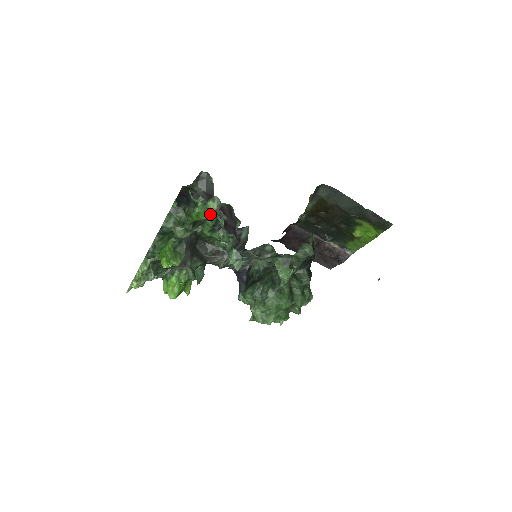
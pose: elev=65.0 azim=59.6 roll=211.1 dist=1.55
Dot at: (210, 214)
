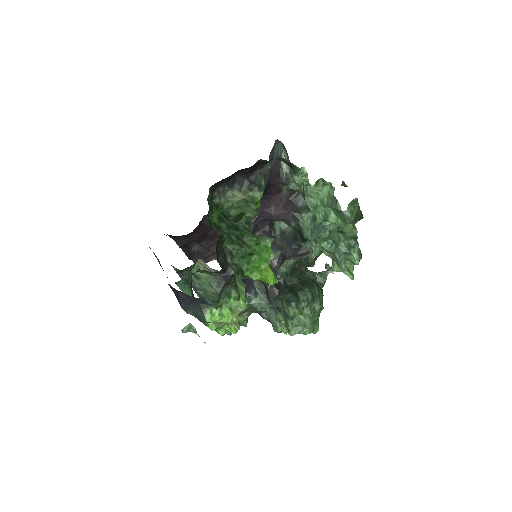
Dot at: occluded
